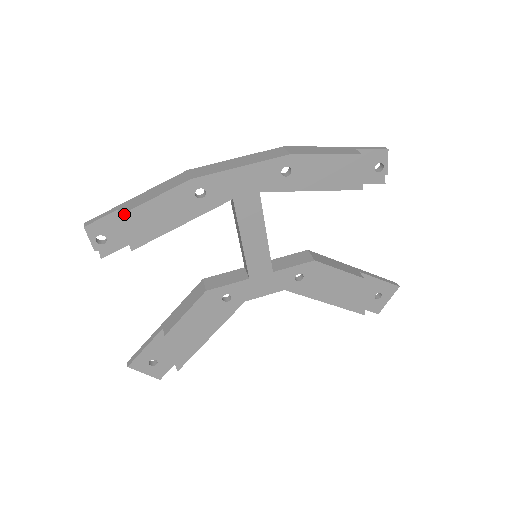
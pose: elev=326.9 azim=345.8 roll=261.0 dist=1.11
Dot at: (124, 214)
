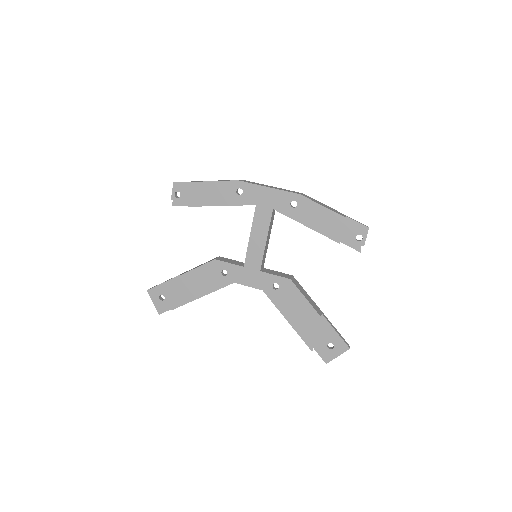
Dot at: (195, 182)
